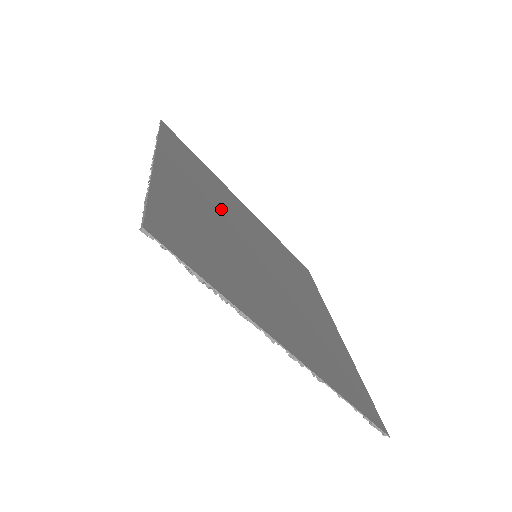
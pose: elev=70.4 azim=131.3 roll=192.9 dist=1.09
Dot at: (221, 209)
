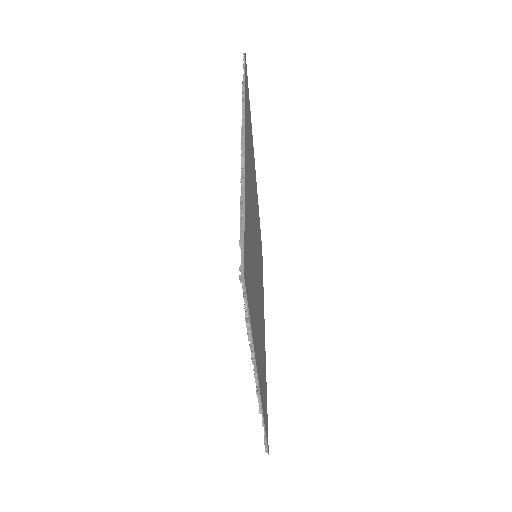
Dot at: occluded
